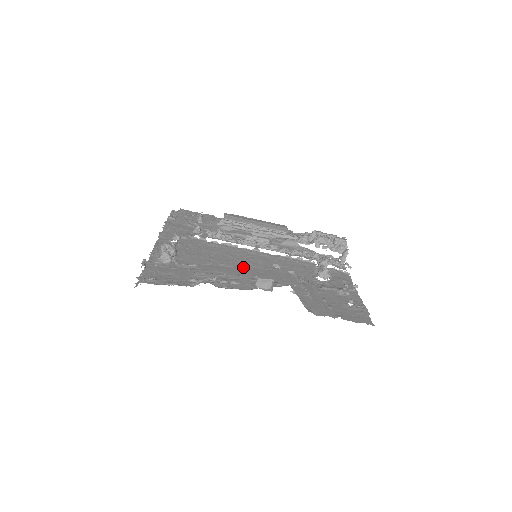
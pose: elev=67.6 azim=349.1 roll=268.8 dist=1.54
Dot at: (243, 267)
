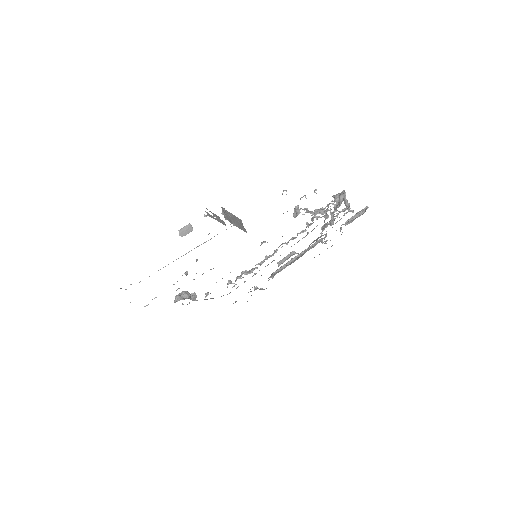
Dot at: occluded
